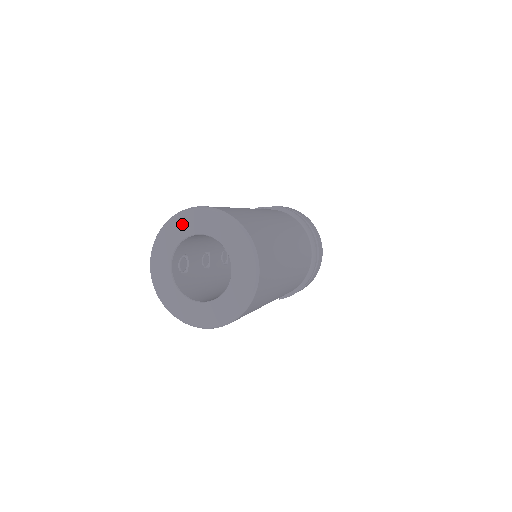
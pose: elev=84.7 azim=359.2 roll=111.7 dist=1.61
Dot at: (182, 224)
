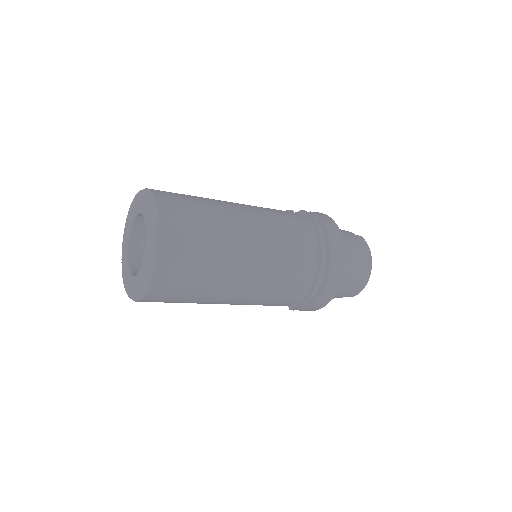
Dot at: (135, 204)
